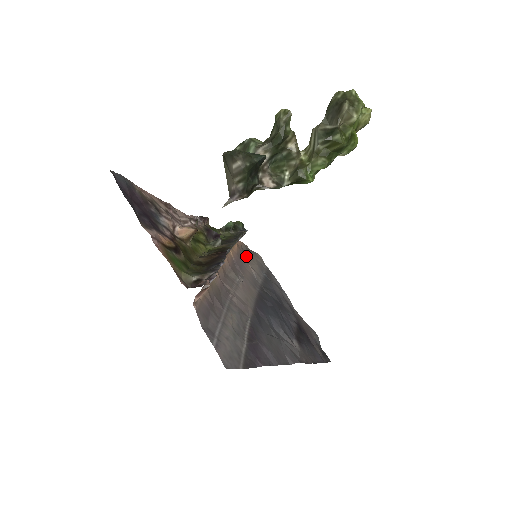
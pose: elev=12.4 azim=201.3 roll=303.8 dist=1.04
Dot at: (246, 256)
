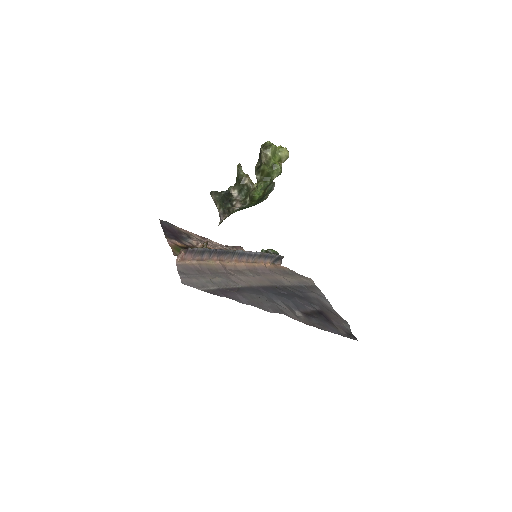
Dot at: (285, 274)
